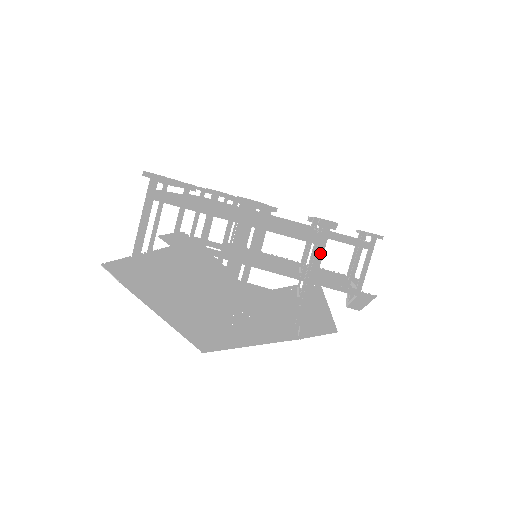
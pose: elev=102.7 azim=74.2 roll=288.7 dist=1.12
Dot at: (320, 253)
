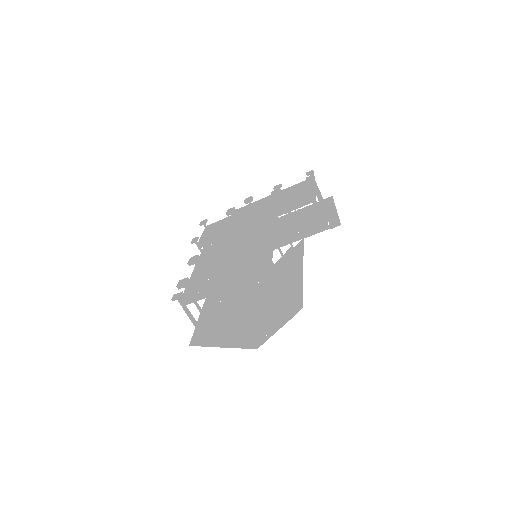
Dot at: (270, 278)
